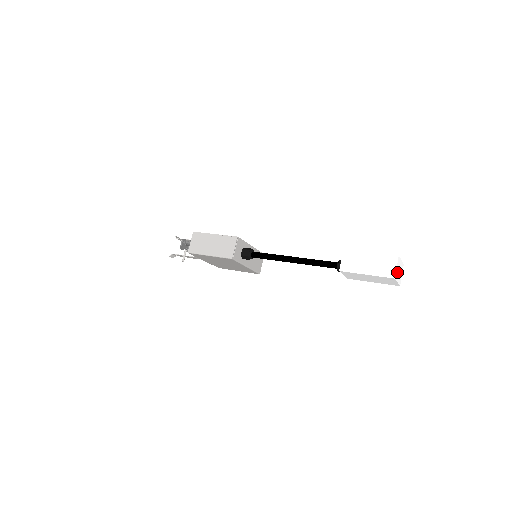
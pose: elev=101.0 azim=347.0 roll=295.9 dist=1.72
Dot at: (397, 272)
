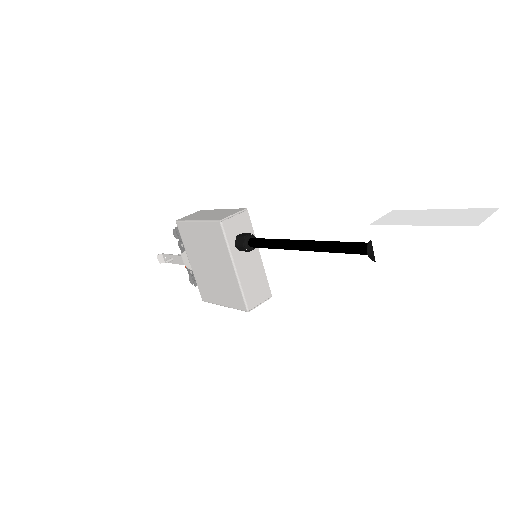
Dot at: (487, 236)
